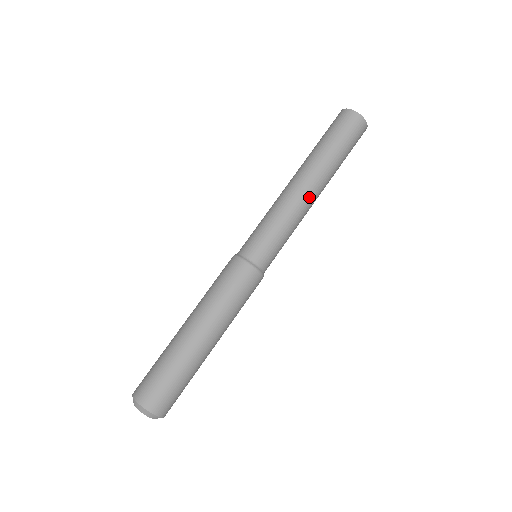
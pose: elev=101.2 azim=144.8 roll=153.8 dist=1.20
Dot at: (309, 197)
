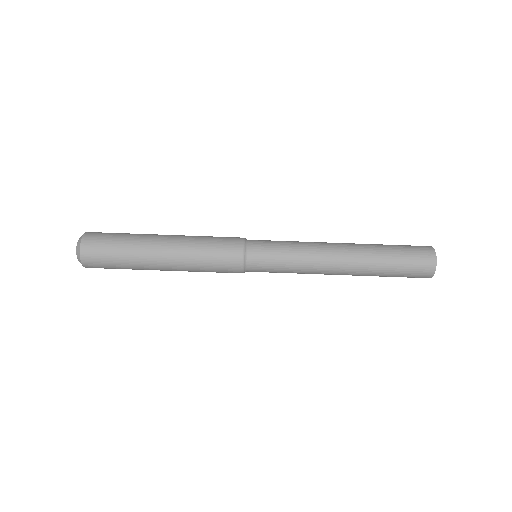
Dot at: (333, 261)
